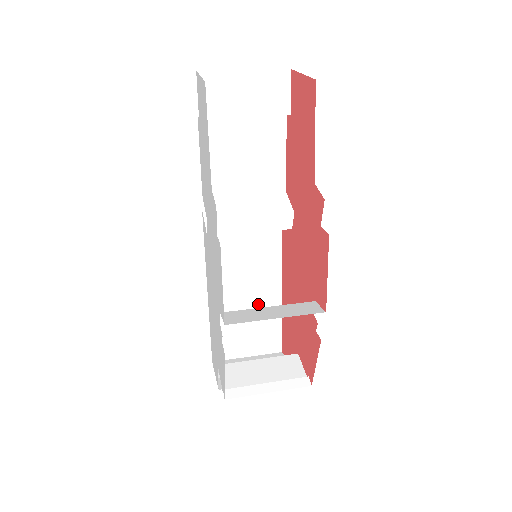
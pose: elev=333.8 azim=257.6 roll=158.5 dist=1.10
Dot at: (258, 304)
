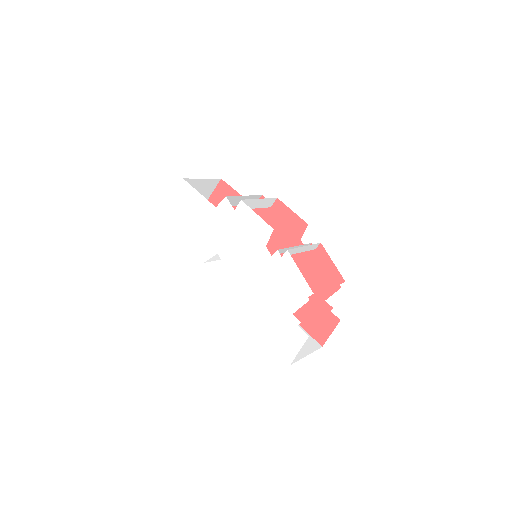
Dot at: occluded
